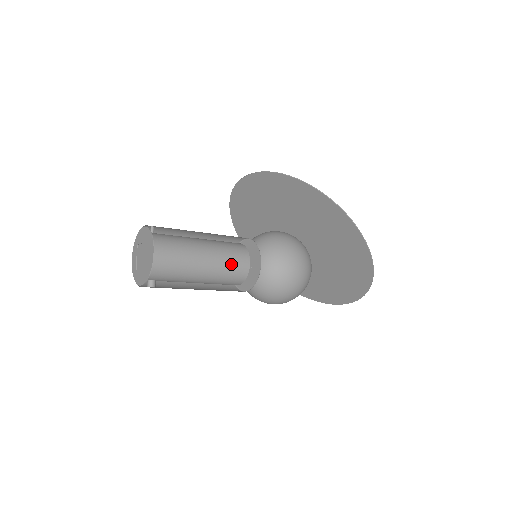
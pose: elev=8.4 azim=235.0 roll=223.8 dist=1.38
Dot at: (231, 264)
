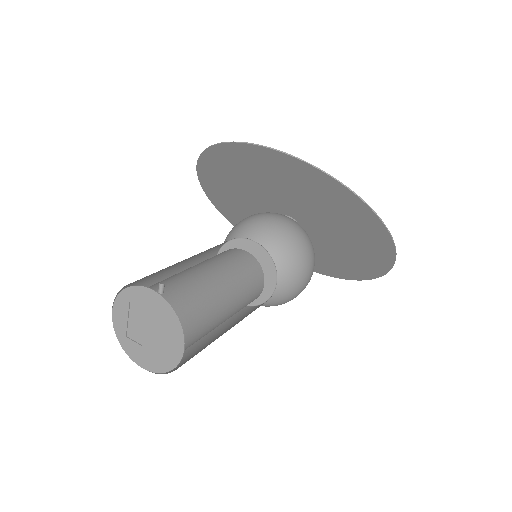
Dot at: (248, 300)
